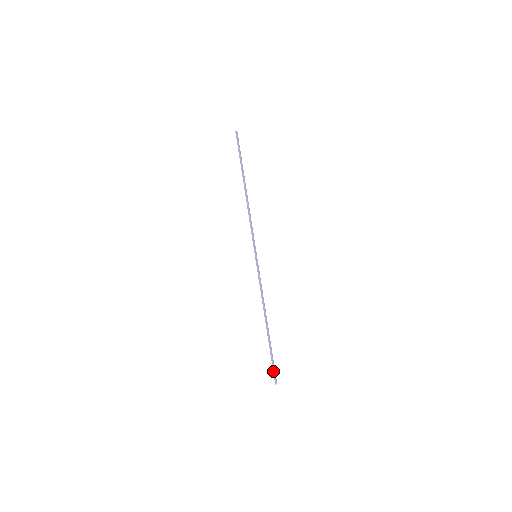
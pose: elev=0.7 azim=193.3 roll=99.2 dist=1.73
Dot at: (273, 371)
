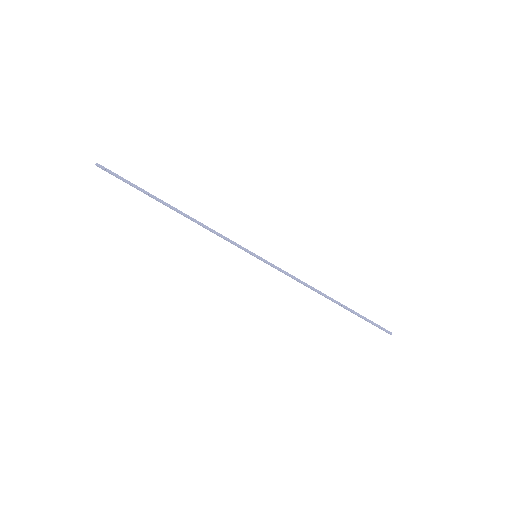
Dot at: (379, 327)
